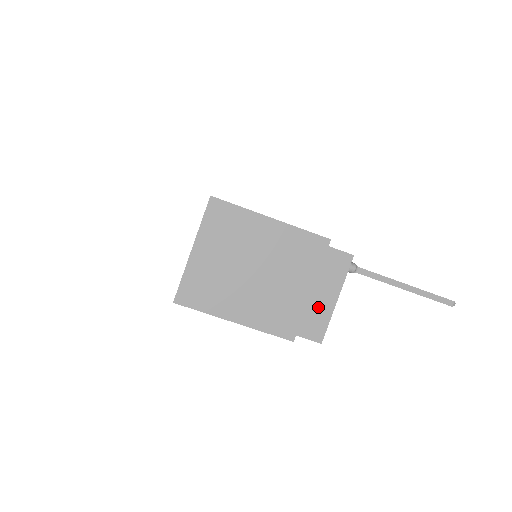
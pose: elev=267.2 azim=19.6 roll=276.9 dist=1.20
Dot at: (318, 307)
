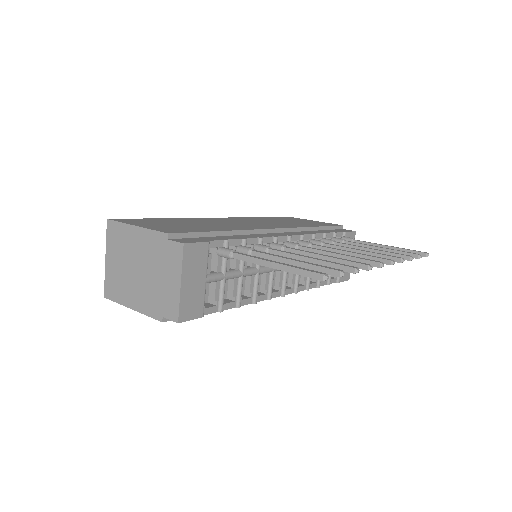
Dot at: (171, 292)
